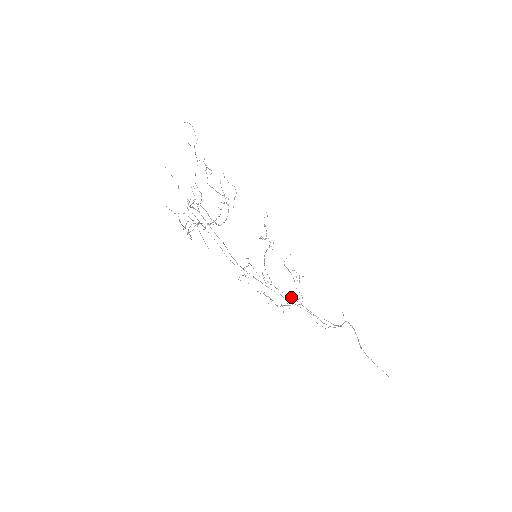
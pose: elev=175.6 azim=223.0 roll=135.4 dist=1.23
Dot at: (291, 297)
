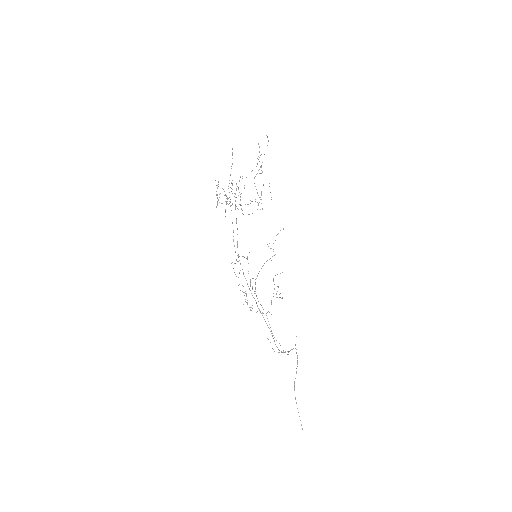
Dot at: occluded
